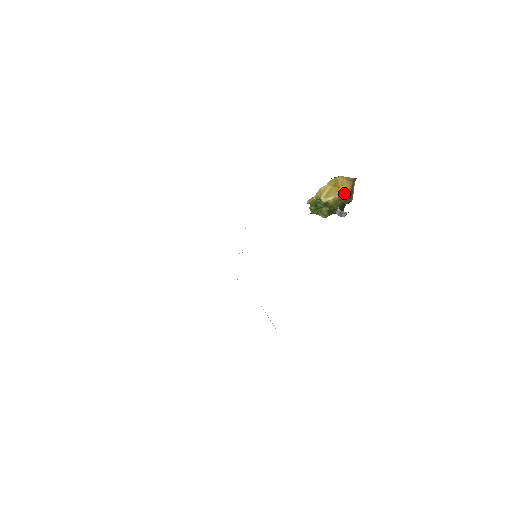
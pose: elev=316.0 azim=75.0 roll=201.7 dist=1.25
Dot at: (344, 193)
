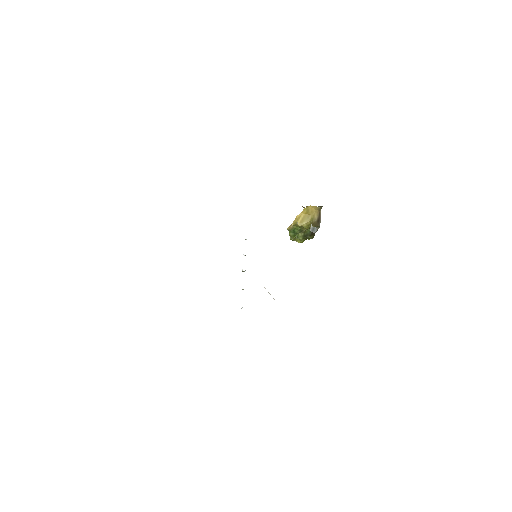
Dot at: (314, 219)
